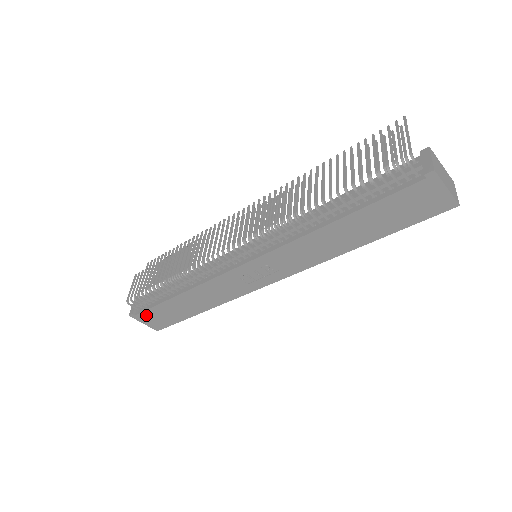
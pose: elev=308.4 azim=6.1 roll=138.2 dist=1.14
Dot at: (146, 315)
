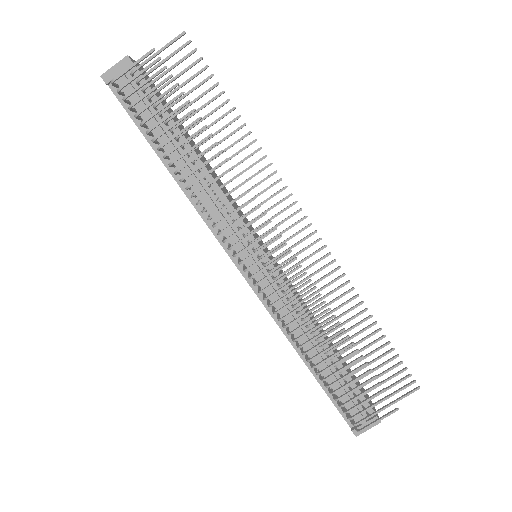
Dot at: (121, 100)
